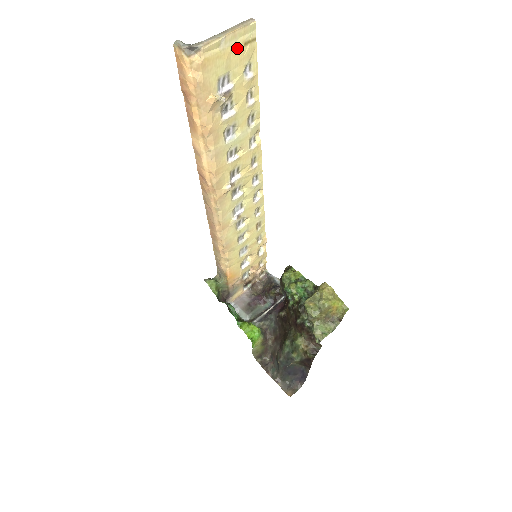
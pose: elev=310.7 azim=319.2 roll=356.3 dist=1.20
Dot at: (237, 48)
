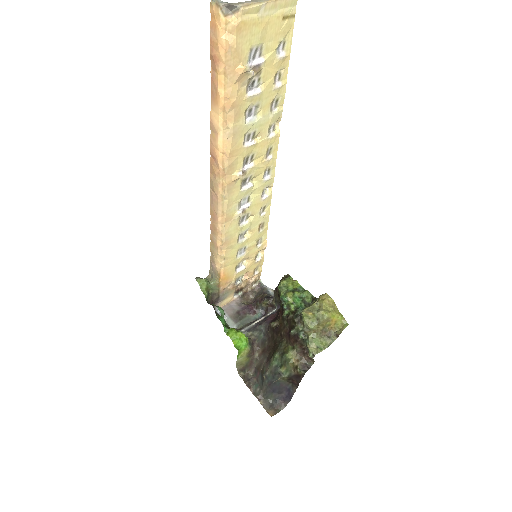
Dot at: (275, 20)
